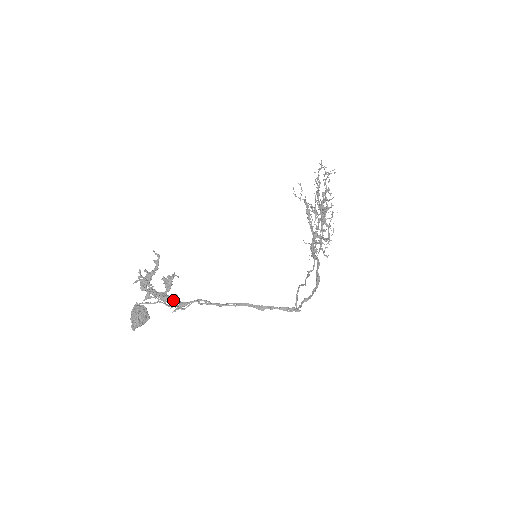
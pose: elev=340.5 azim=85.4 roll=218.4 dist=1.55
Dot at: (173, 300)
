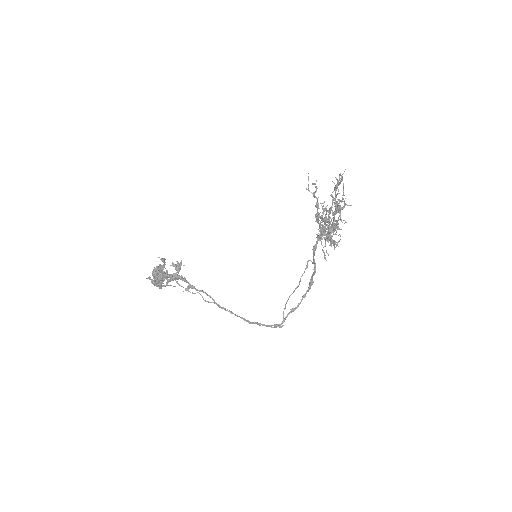
Dot at: occluded
